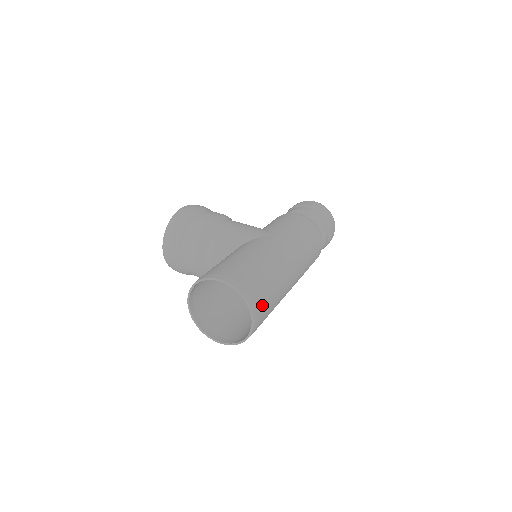
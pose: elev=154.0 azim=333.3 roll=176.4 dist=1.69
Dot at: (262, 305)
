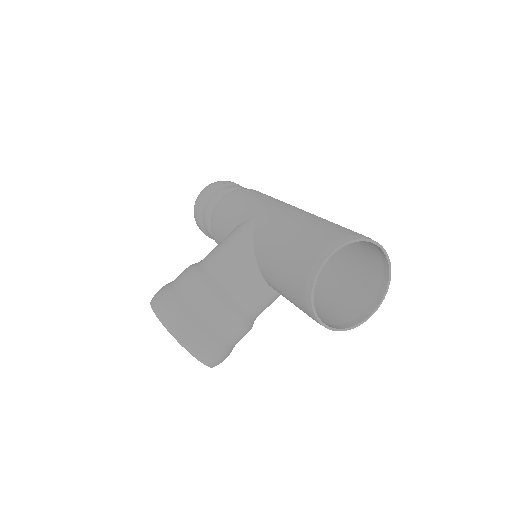
Dot at: occluded
